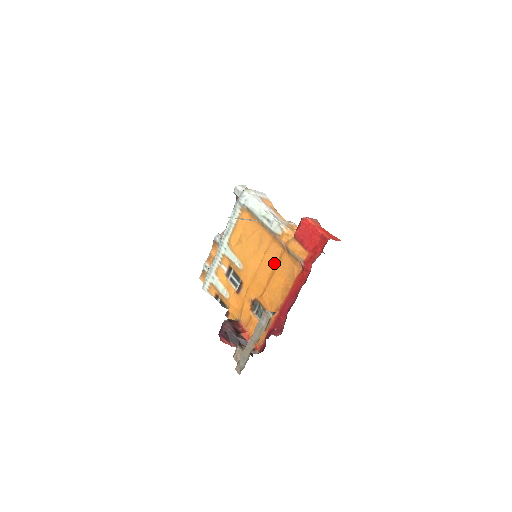
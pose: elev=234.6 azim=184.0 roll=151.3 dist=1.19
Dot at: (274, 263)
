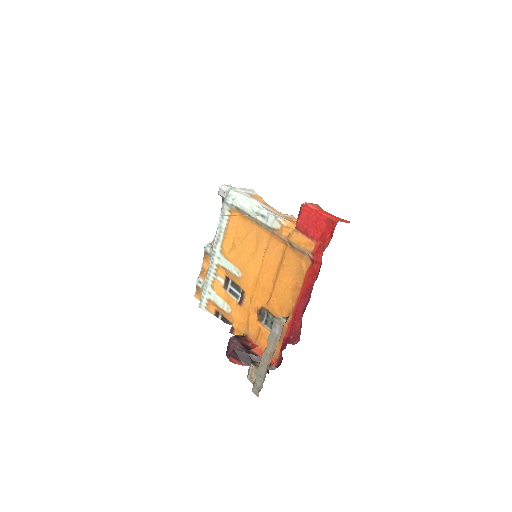
Dot at: (277, 262)
